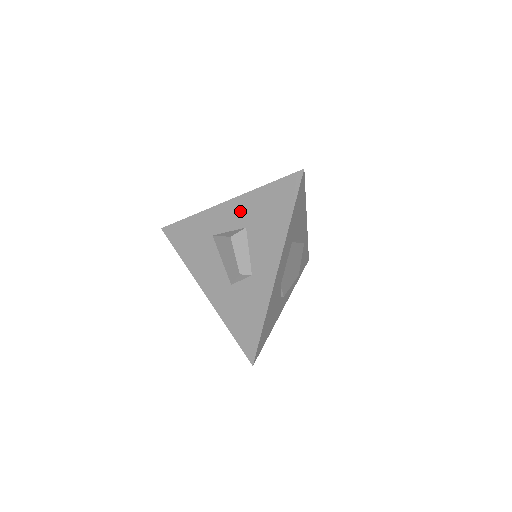
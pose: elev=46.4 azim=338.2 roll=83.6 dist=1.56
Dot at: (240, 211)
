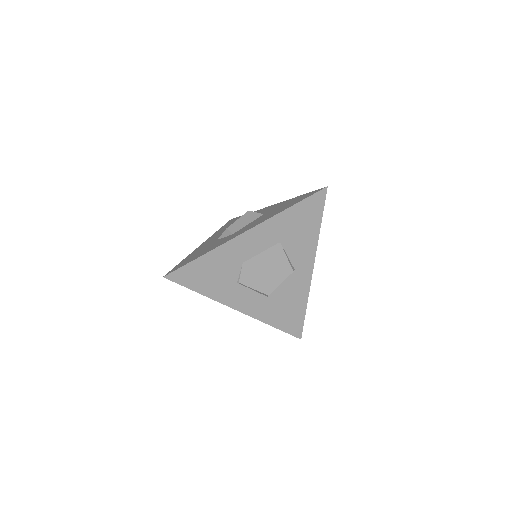
Dot at: (272, 208)
